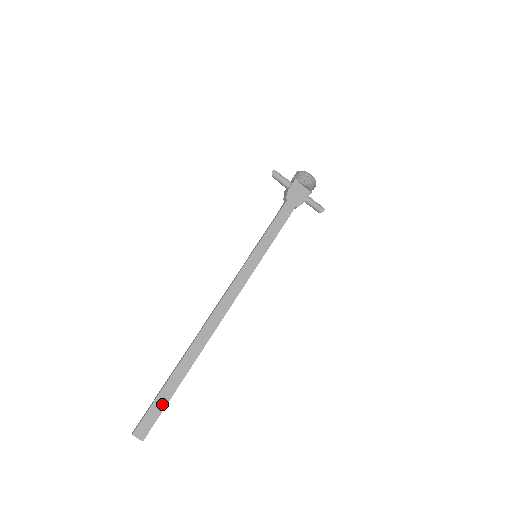
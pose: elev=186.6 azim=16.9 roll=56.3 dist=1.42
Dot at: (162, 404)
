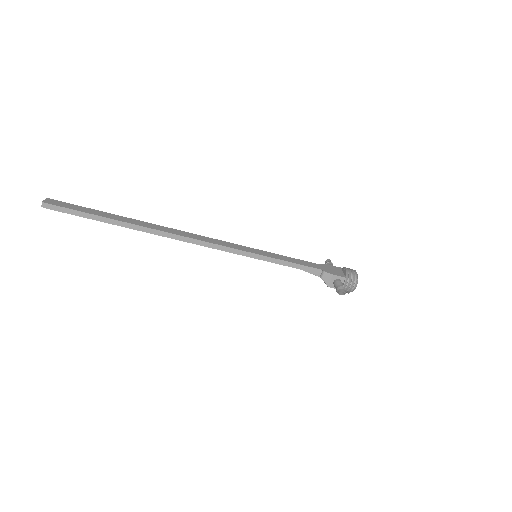
Dot at: (83, 210)
